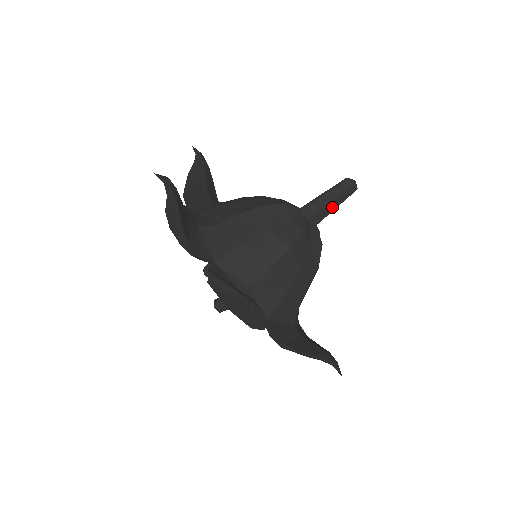
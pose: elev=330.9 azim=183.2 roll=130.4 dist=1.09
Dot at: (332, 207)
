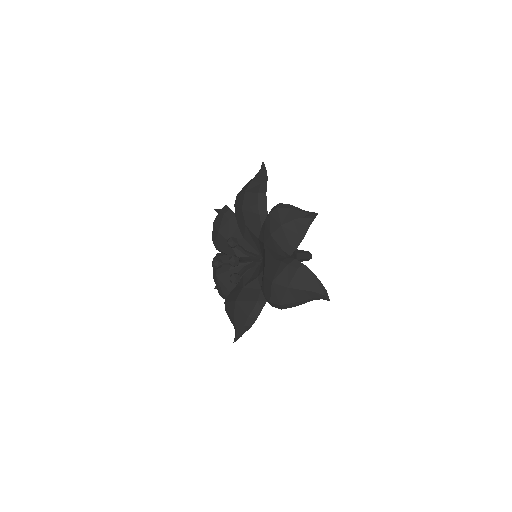
Dot at: (301, 257)
